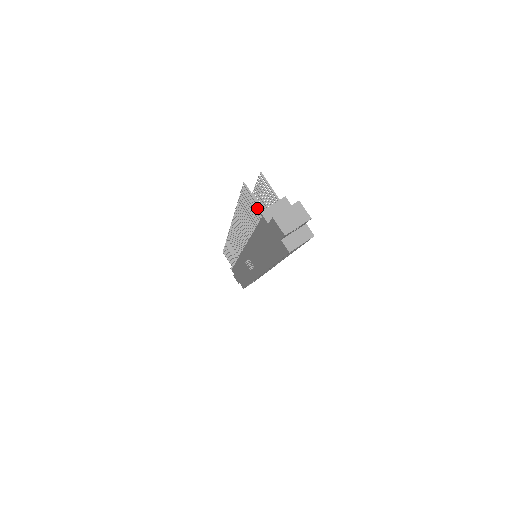
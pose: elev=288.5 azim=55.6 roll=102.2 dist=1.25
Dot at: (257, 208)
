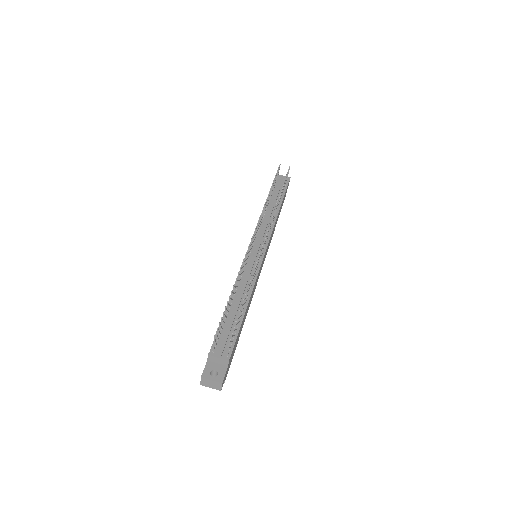
Dot at: (216, 341)
